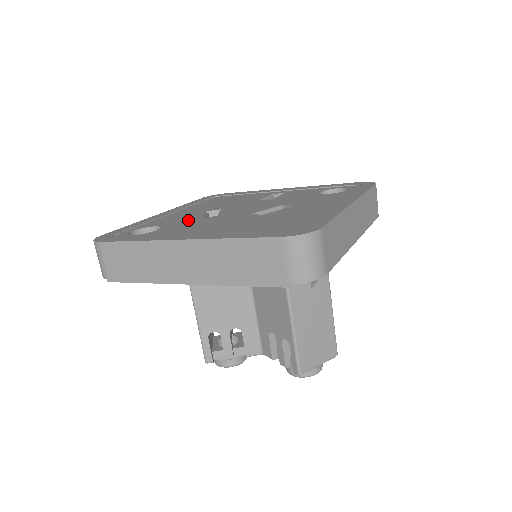
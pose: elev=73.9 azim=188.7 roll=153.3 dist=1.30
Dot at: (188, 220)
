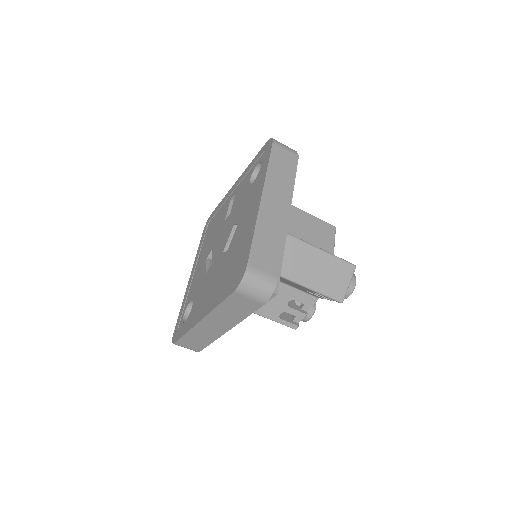
Dot at: (201, 282)
